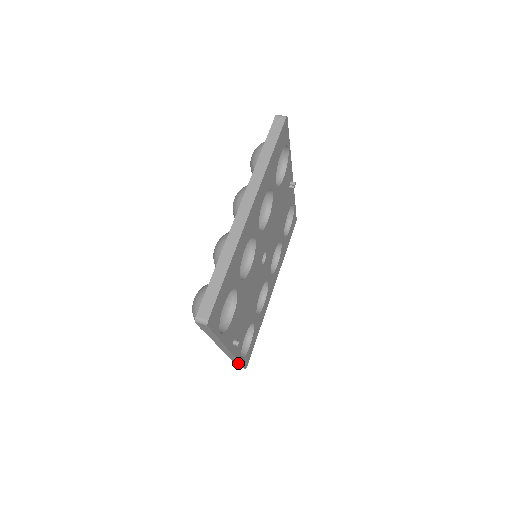
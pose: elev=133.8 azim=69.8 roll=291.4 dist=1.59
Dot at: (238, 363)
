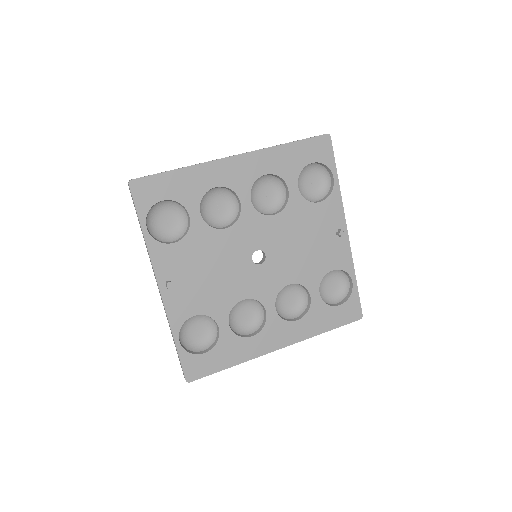
Dot at: (177, 351)
